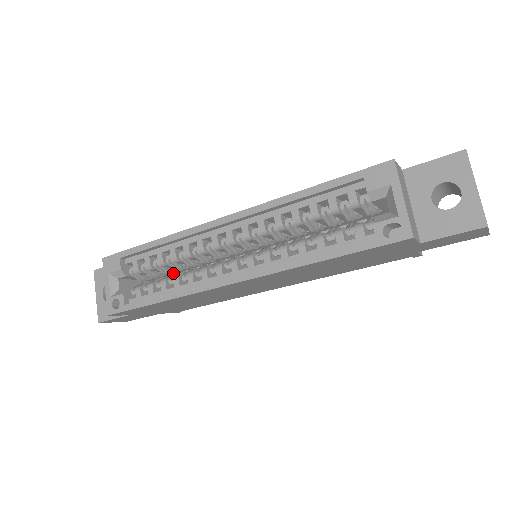
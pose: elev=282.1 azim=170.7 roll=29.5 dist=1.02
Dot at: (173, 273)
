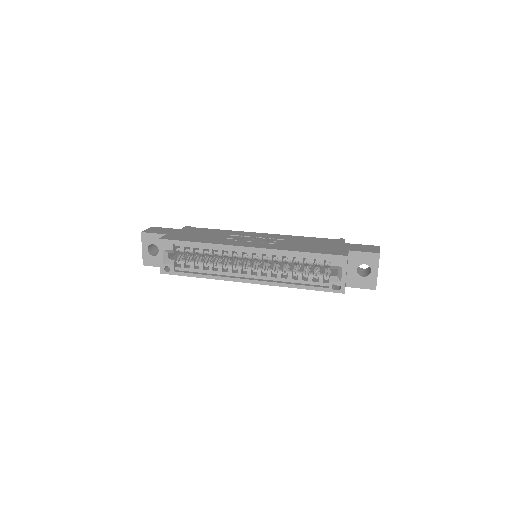
Dot at: occluded
